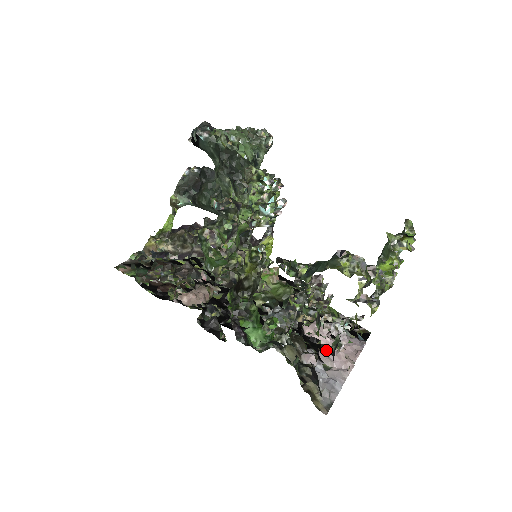
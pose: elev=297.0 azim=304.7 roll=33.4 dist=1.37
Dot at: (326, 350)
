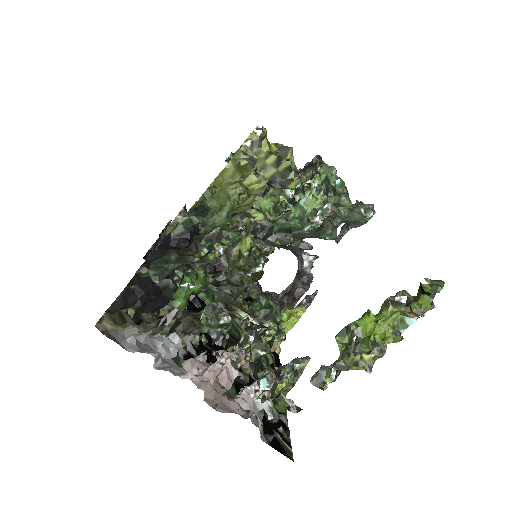
Dot at: (203, 354)
